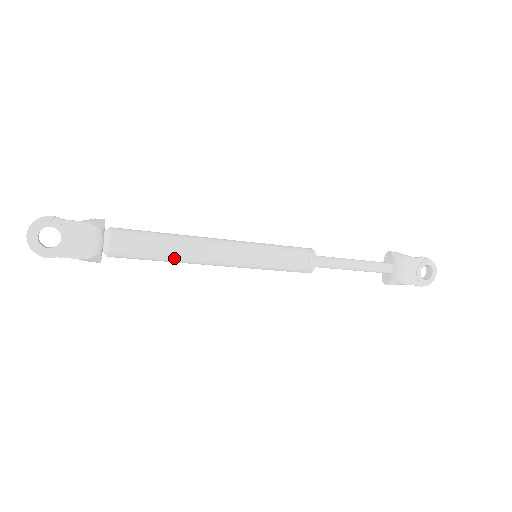
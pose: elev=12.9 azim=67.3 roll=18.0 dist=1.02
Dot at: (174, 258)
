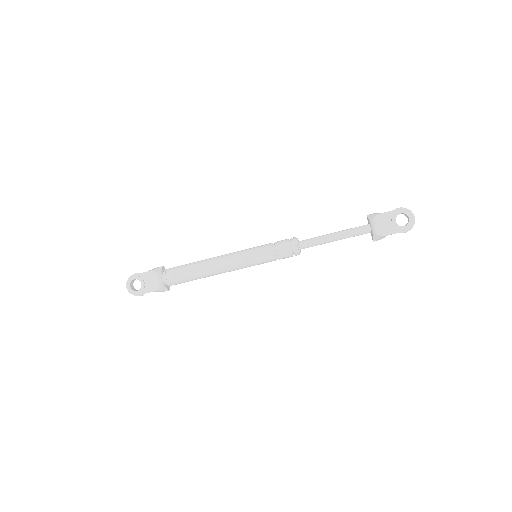
Dot at: (202, 275)
